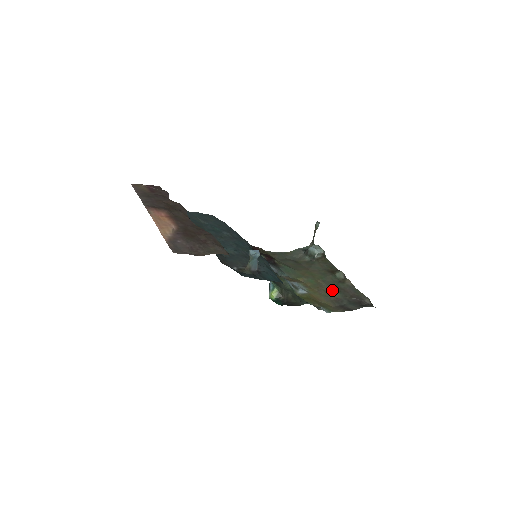
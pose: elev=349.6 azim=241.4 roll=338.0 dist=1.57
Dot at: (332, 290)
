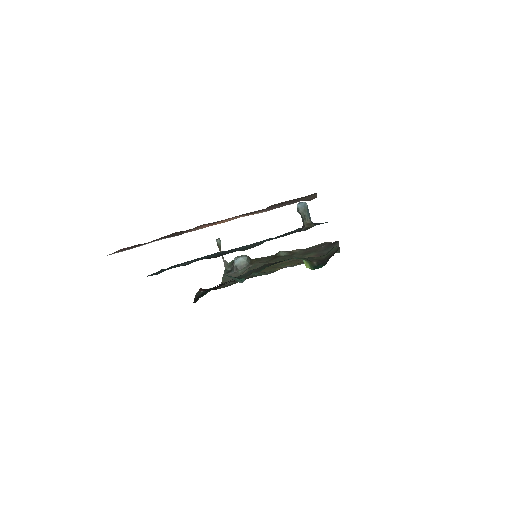
Dot at: (303, 257)
